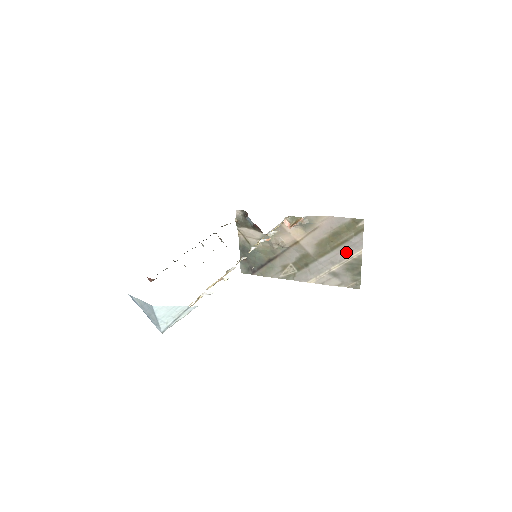
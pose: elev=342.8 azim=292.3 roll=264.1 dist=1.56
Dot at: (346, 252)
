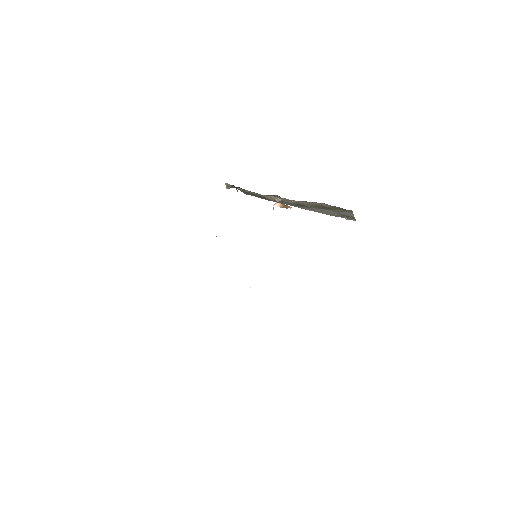
Dot at: (339, 213)
